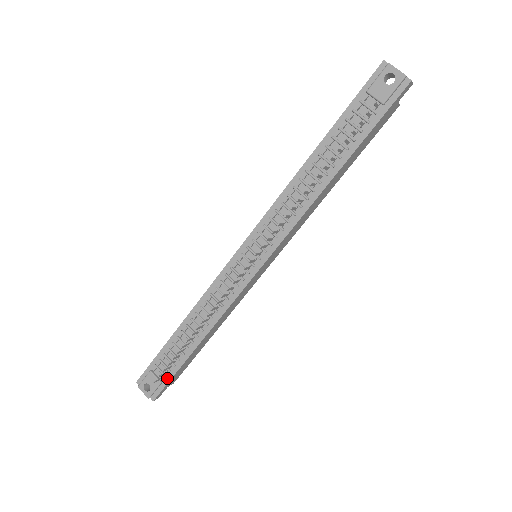
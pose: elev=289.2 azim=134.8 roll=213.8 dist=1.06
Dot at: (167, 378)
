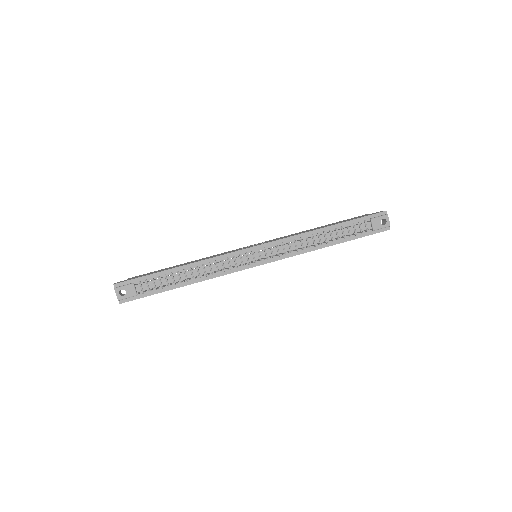
Dot at: (143, 294)
